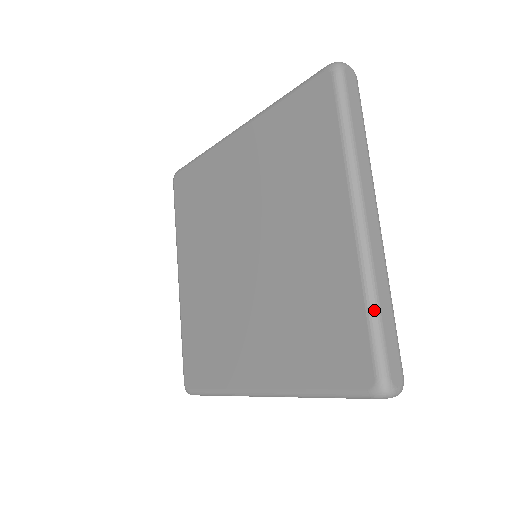
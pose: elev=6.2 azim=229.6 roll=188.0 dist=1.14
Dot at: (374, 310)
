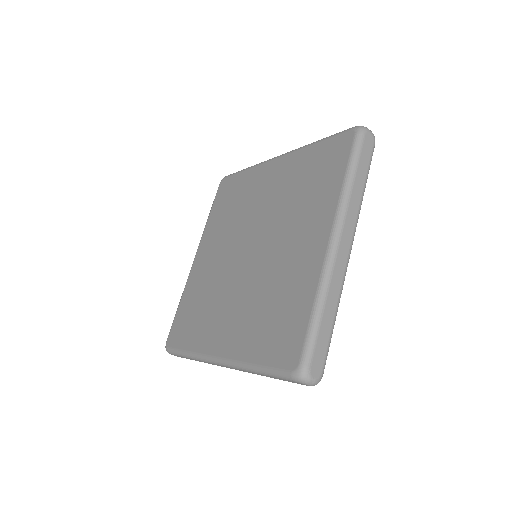
Dot at: (318, 313)
